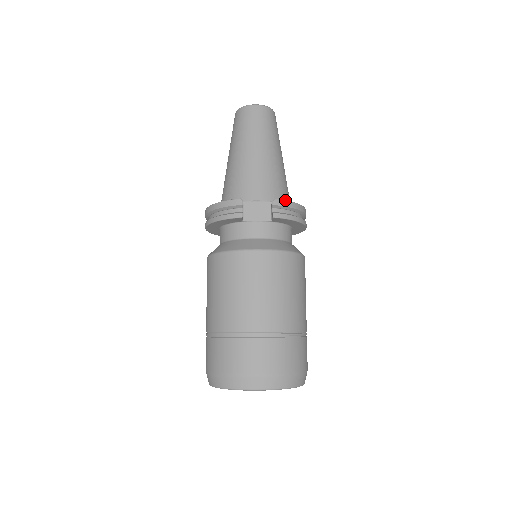
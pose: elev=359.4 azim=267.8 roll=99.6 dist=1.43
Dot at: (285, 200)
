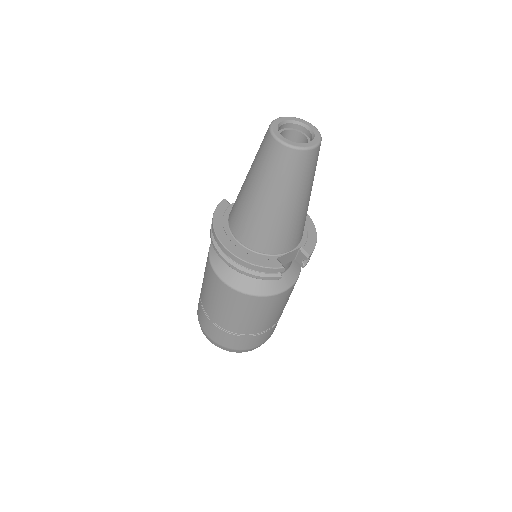
Dot at: occluded
